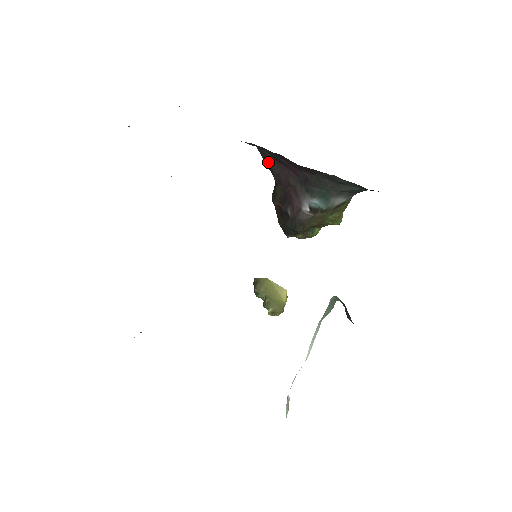
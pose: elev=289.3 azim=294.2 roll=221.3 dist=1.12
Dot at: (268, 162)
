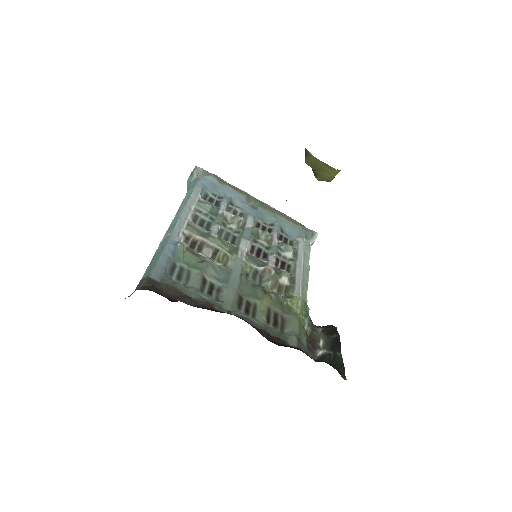
Dot at: occluded
